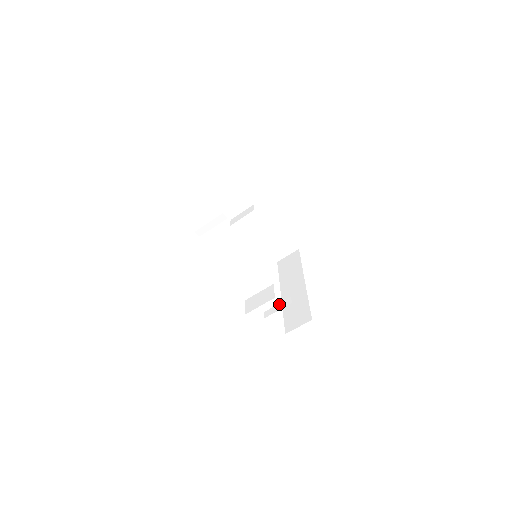
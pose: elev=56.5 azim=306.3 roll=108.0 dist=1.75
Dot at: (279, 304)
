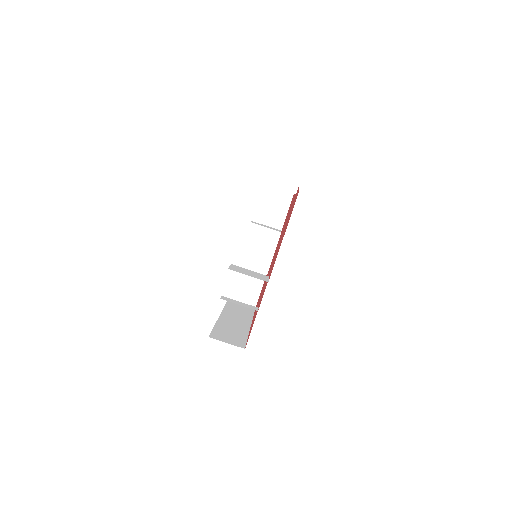
Dot at: occluded
